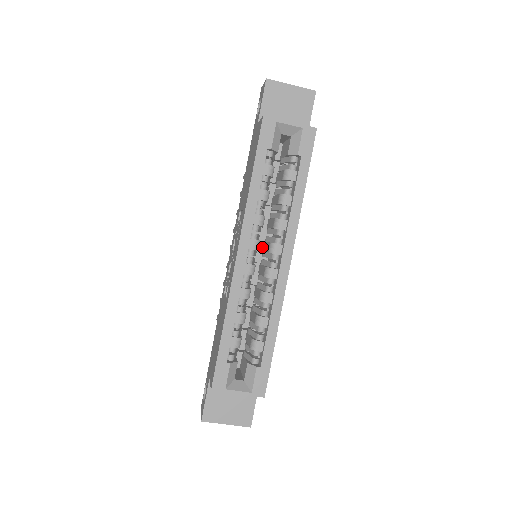
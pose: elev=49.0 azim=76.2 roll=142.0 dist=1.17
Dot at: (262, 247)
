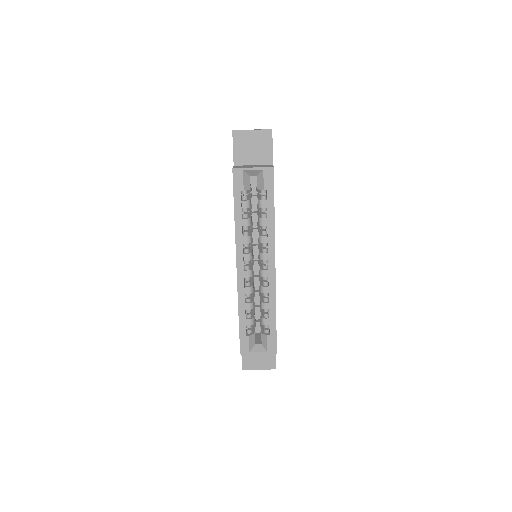
Dot at: (258, 250)
